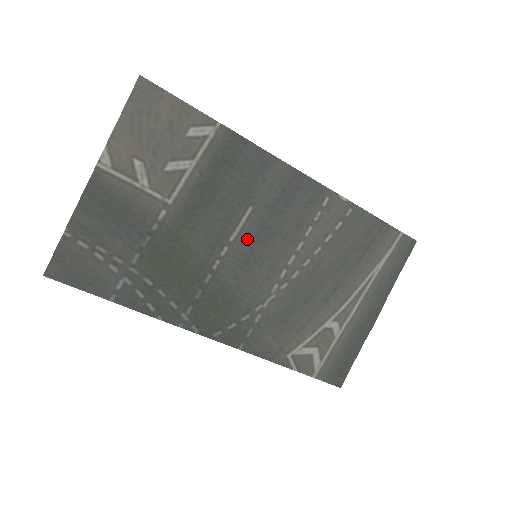
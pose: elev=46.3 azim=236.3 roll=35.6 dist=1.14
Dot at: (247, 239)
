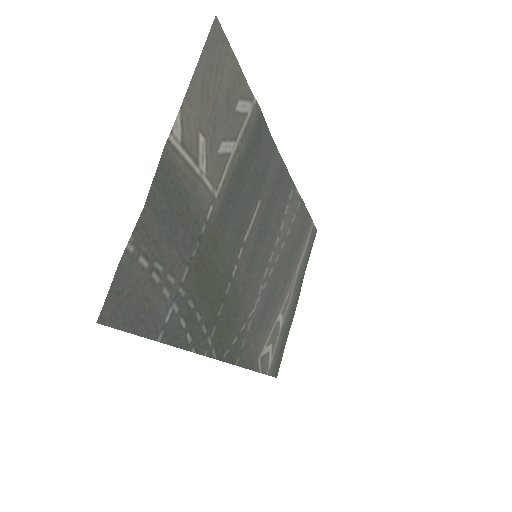
Dot at: (254, 237)
